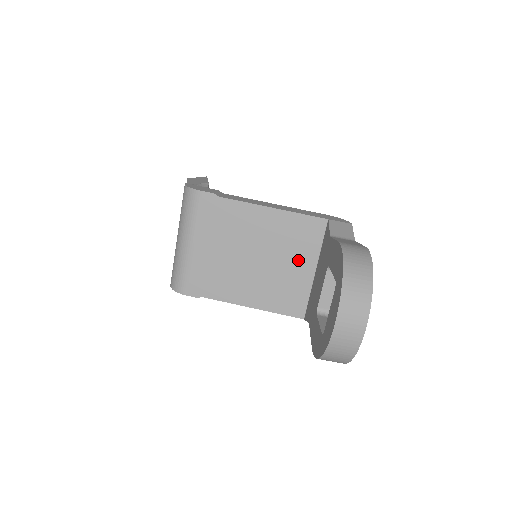
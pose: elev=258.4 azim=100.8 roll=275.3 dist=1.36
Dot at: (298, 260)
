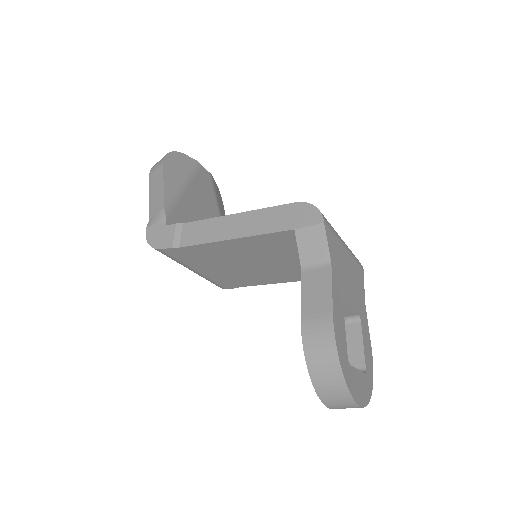
Dot at: (295, 255)
